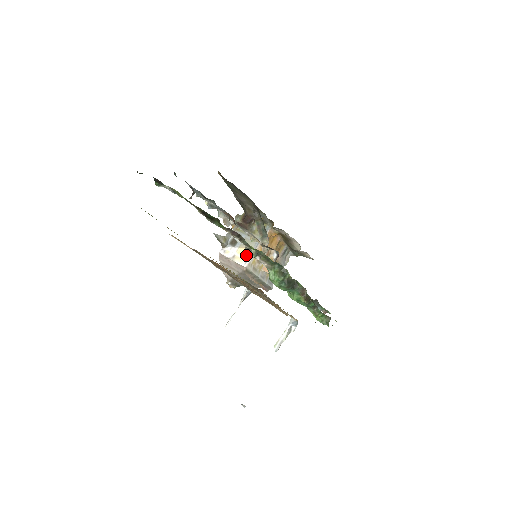
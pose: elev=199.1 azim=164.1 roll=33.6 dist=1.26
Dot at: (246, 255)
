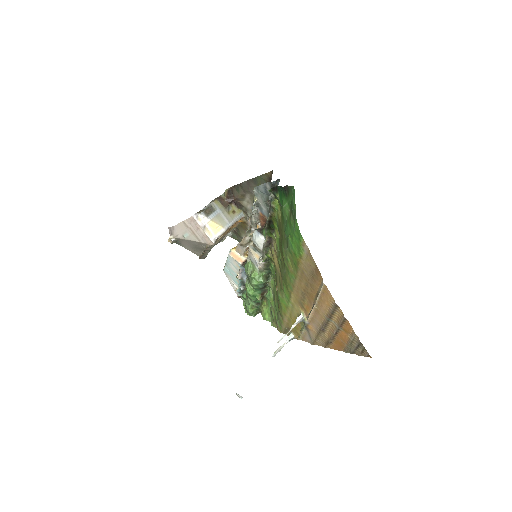
Dot at: (216, 231)
